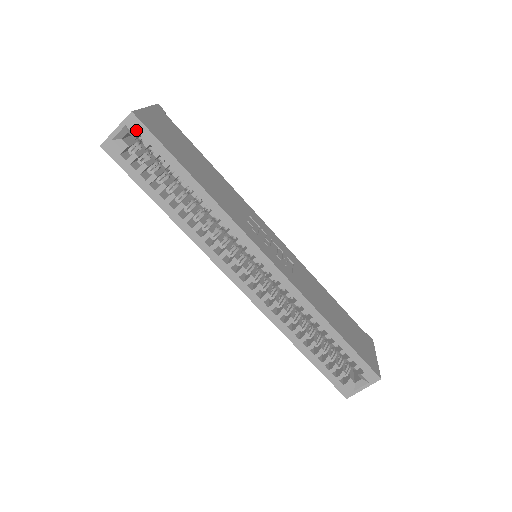
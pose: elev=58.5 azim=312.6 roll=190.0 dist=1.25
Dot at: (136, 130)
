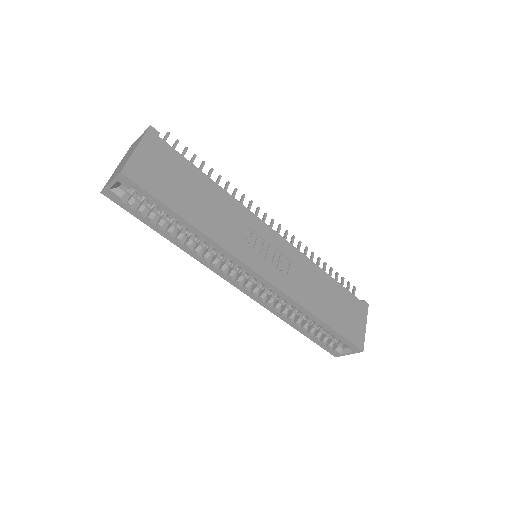
Dot at: (128, 185)
